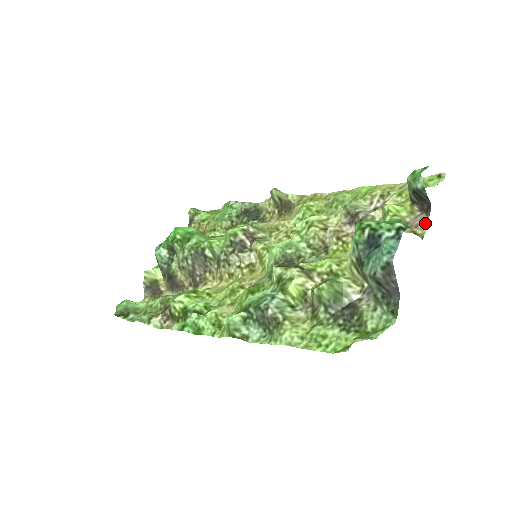
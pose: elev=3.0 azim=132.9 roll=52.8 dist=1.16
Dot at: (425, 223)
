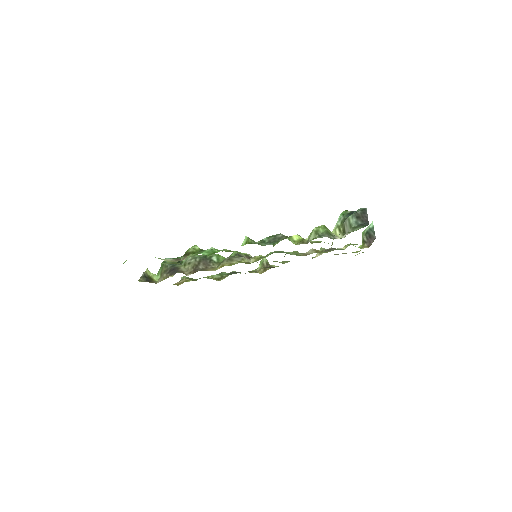
Dot at: occluded
